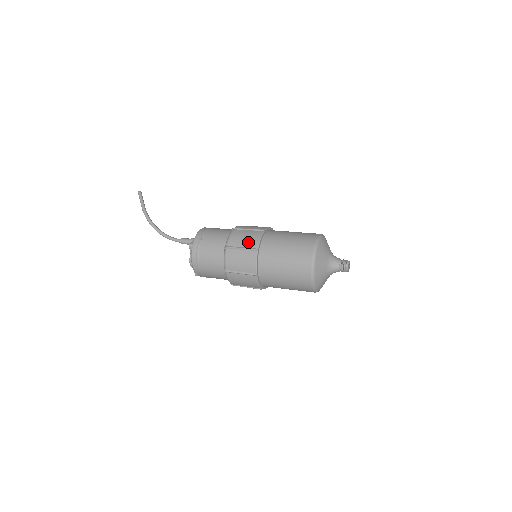
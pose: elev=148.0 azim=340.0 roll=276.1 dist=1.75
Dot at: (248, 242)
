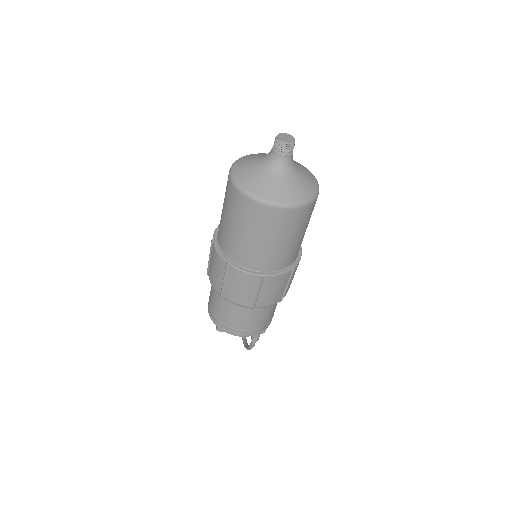
Dot at: occluded
